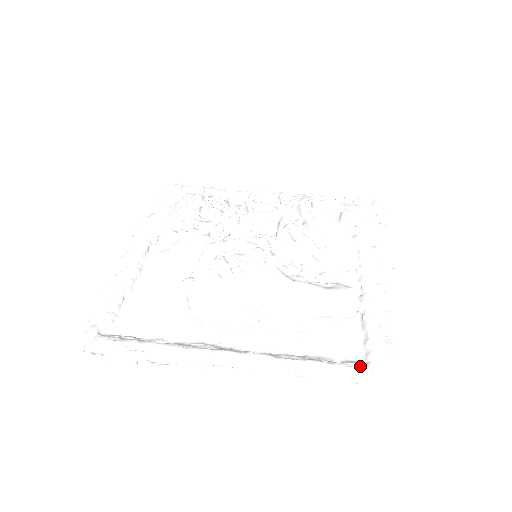
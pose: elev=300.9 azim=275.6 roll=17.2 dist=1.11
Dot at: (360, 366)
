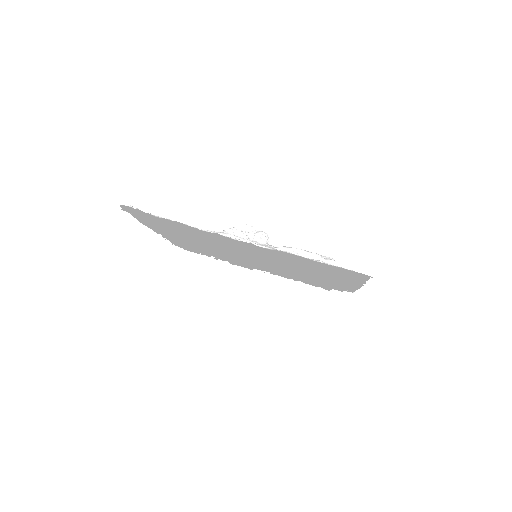
Dot at: (336, 268)
